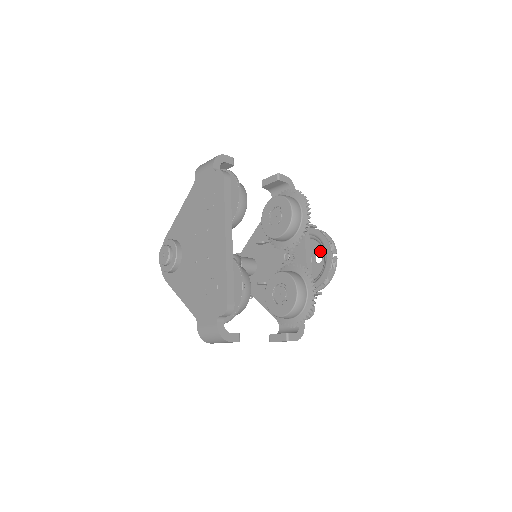
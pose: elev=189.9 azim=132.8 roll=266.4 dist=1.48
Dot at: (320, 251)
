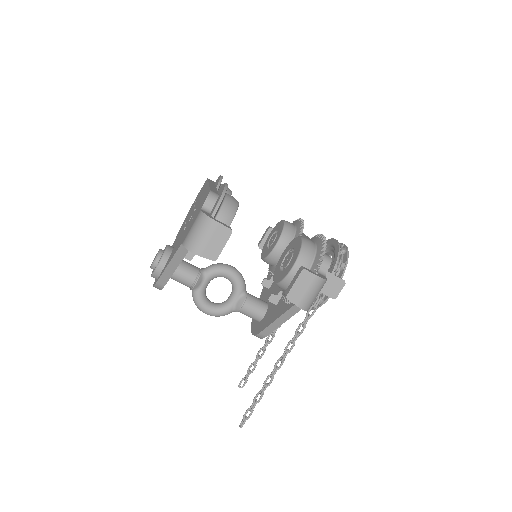
Dot at: occluded
